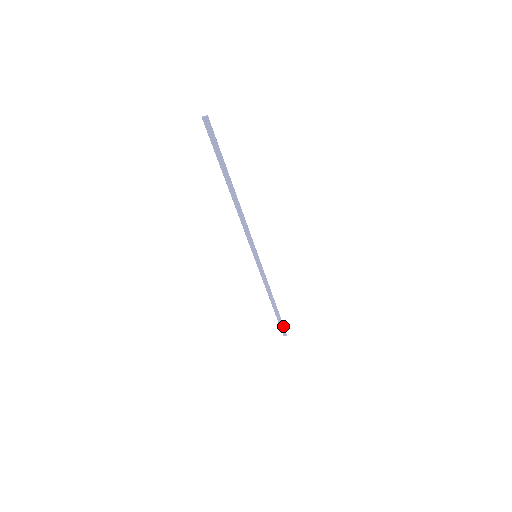
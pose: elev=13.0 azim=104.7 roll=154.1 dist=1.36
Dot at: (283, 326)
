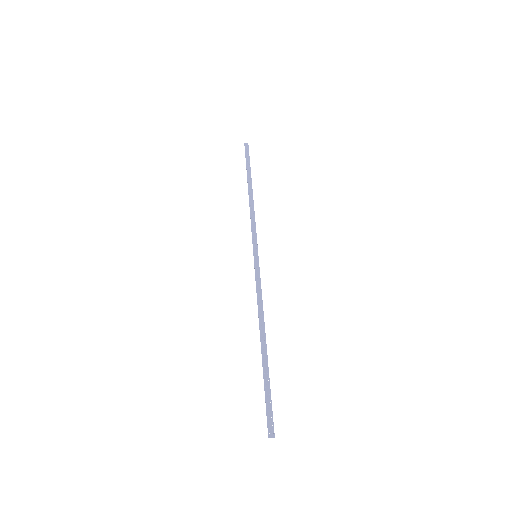
Dot at: (249, 158)
